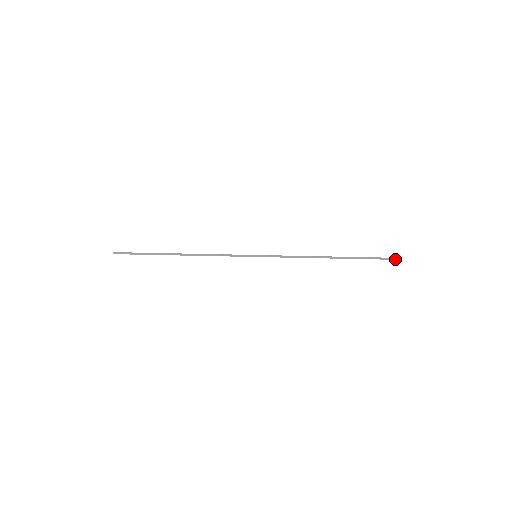
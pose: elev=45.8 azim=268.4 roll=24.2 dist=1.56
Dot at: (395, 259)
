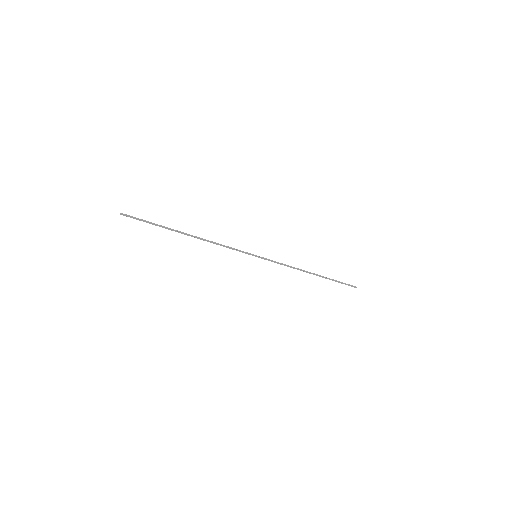
Dot at: (355, 287)
